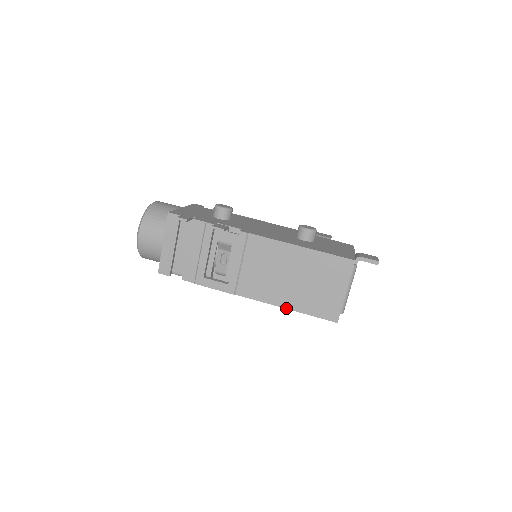
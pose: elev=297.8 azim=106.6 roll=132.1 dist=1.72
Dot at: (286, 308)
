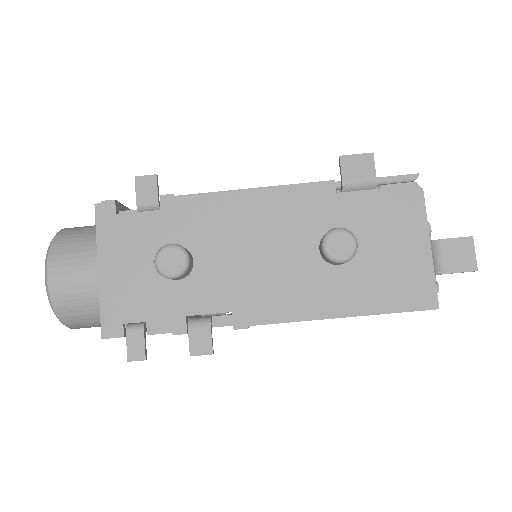
Dot at: occluded
